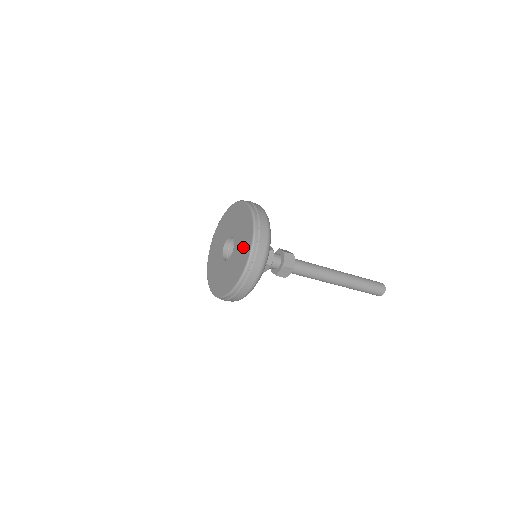
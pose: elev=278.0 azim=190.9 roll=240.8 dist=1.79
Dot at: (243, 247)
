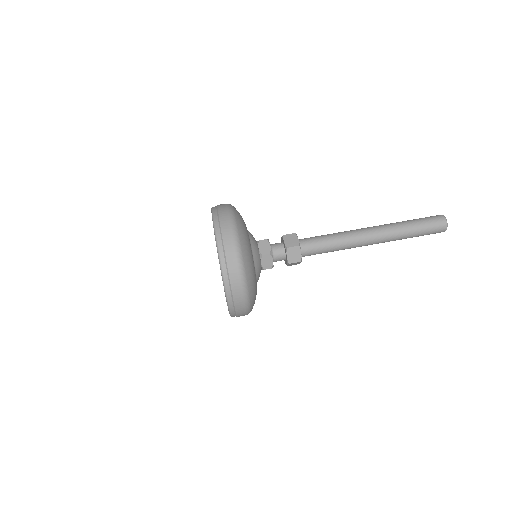
Dot at: occluded
